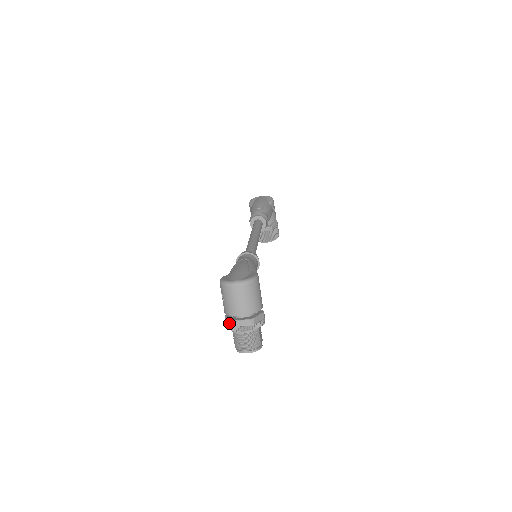
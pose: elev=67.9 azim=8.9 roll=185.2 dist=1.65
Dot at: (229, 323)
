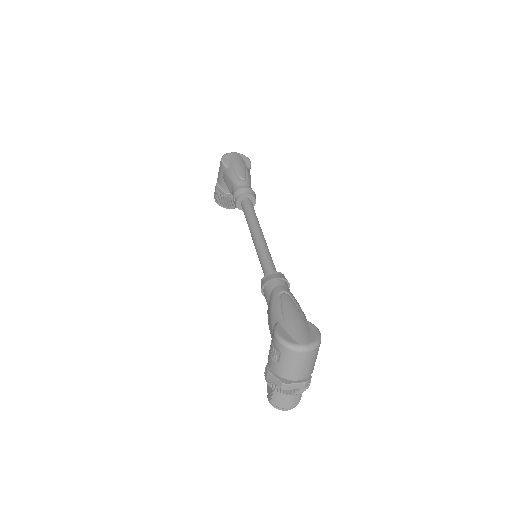
Dot at: (277, 383)
